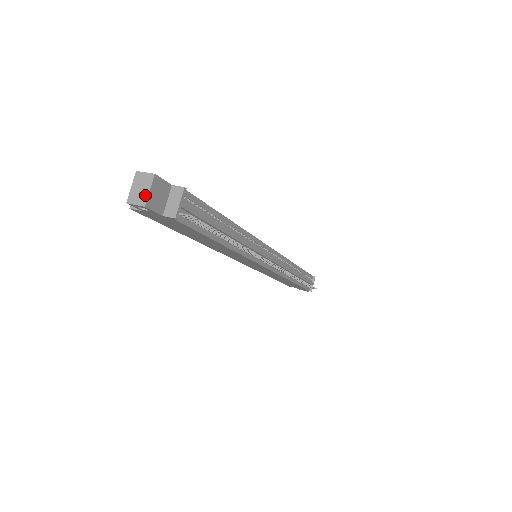
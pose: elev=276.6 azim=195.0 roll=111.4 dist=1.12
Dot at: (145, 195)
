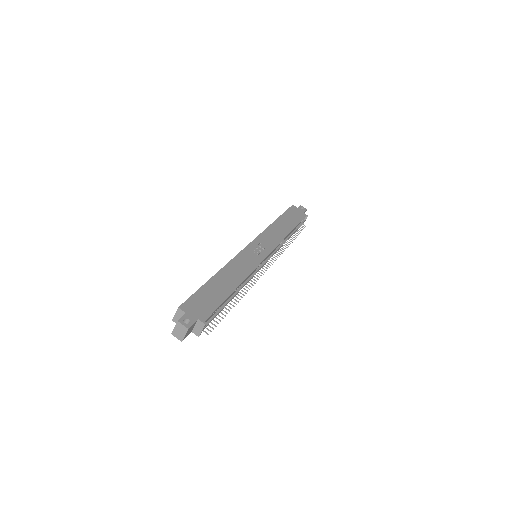
Dot at: (182, 336)
